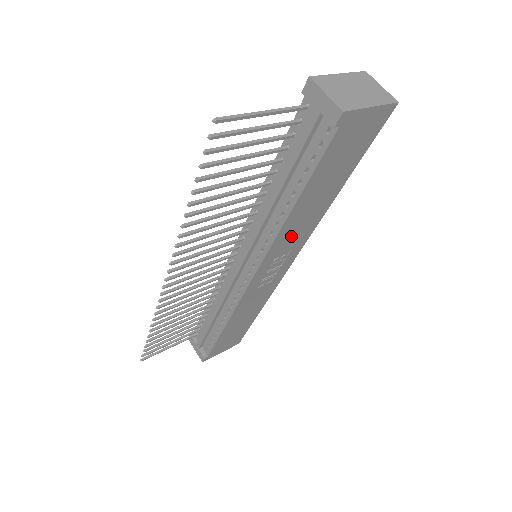
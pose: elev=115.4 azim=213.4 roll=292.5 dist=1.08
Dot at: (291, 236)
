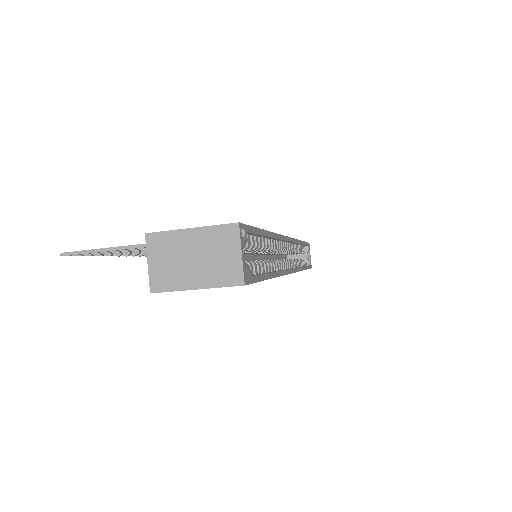
Dot at: occluded
